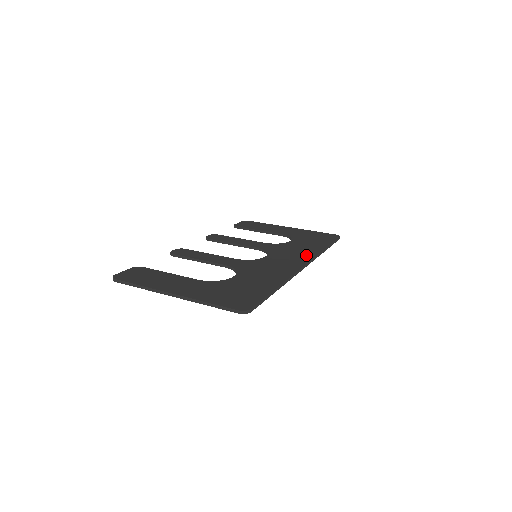
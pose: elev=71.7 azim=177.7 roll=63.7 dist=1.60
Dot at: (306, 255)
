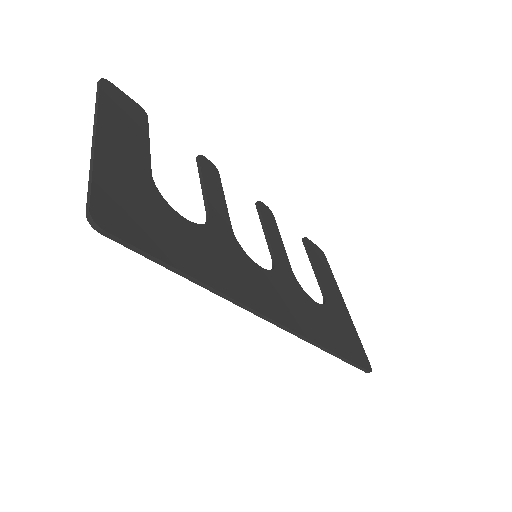
Dot at: (298, 322)
